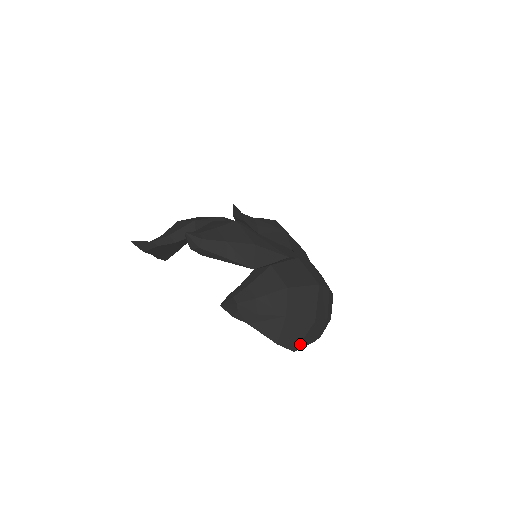
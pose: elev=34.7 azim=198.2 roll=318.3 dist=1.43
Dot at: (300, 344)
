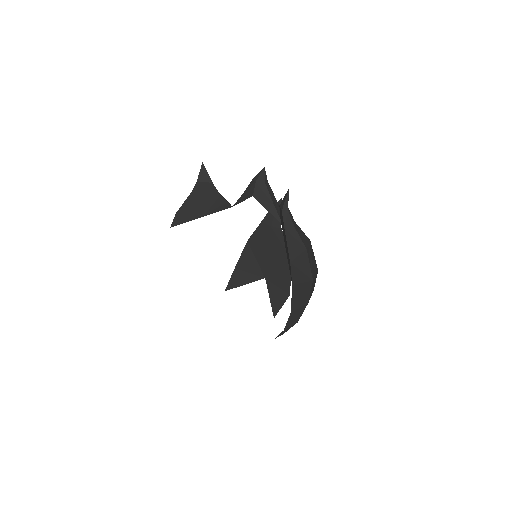
Dot at: (297, 286)
